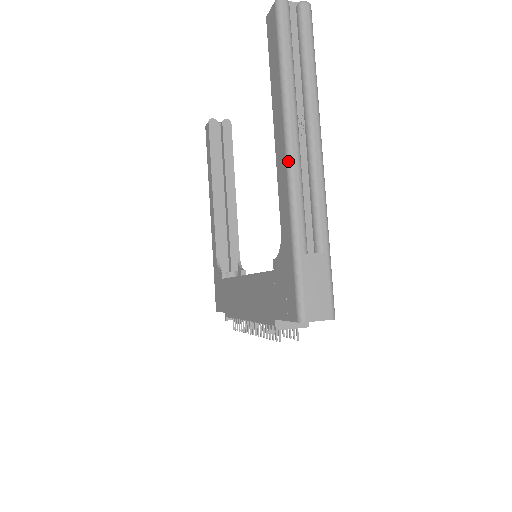
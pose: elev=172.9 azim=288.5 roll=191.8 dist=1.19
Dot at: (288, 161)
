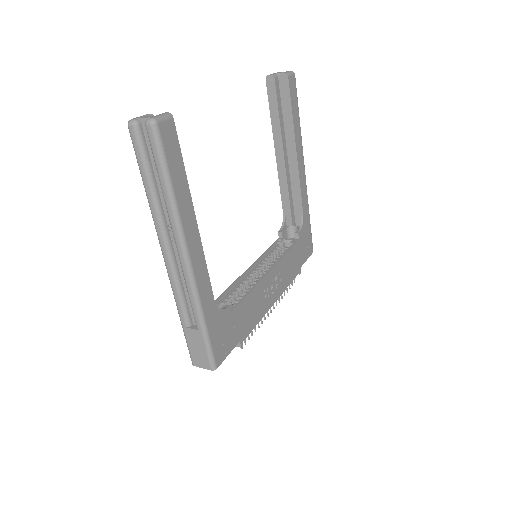
Dot at: (165, 263)
